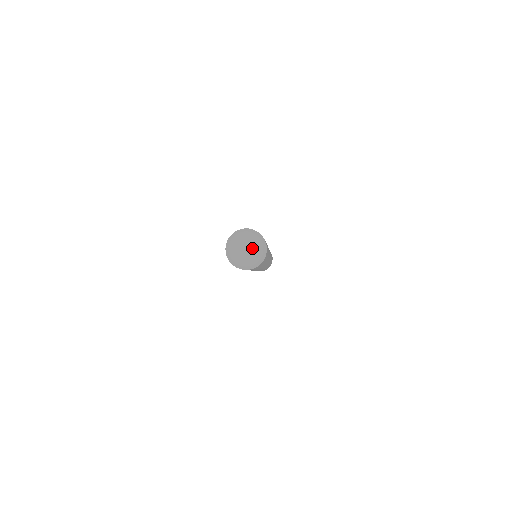
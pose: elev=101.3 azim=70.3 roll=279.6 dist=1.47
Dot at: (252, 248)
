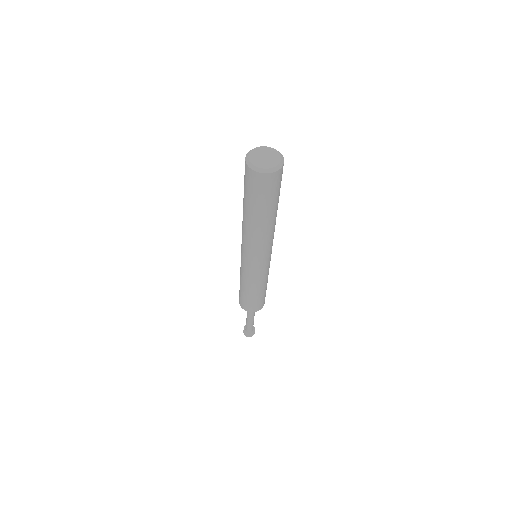
Dot at: (269, 160)
